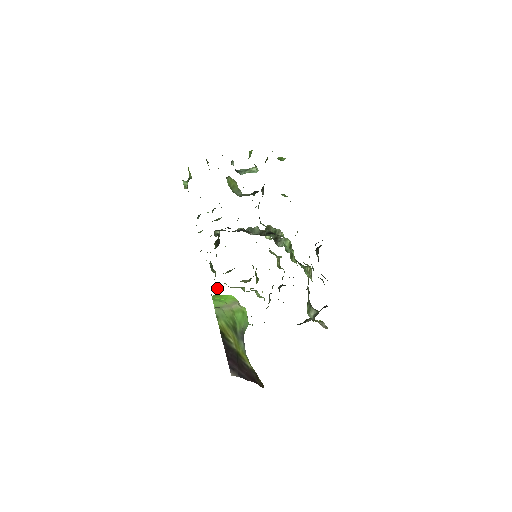
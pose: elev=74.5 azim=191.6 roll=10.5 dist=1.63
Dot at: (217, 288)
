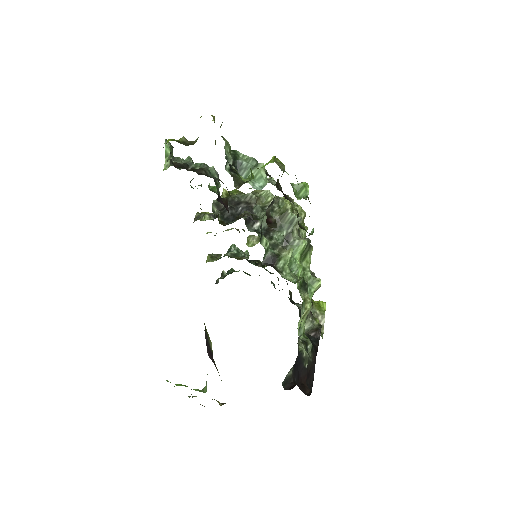
Dot at: occluded
